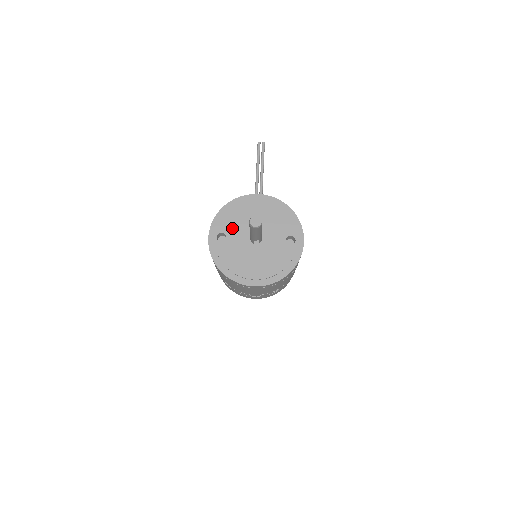
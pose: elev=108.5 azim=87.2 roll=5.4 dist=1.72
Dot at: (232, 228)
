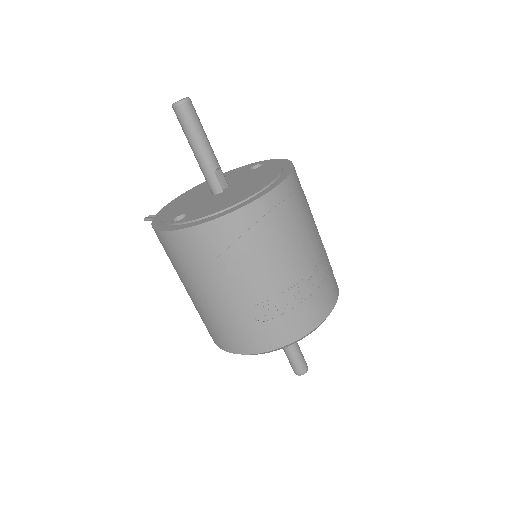
Dot at: (183, 210)
